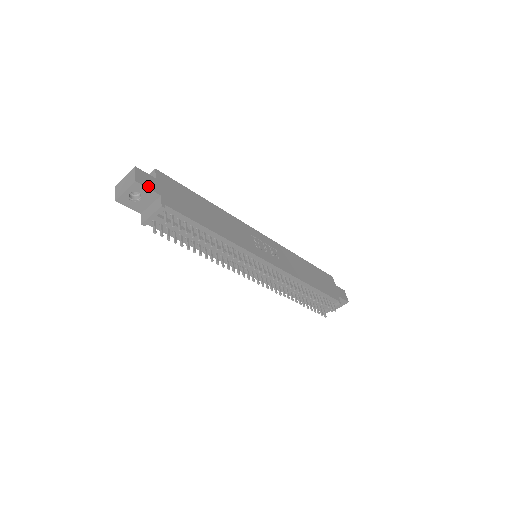
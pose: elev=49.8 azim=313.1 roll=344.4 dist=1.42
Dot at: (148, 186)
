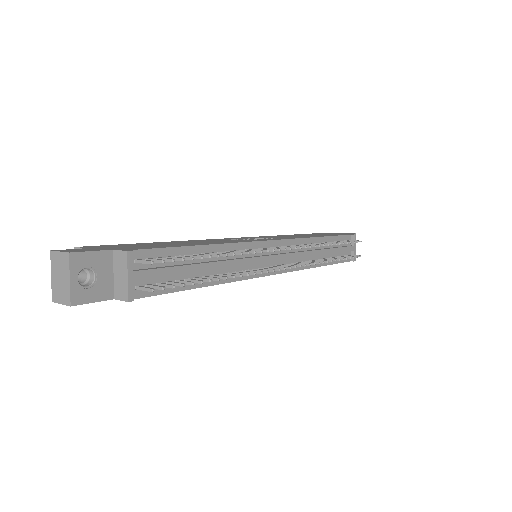
Dot at: (88, 251)
